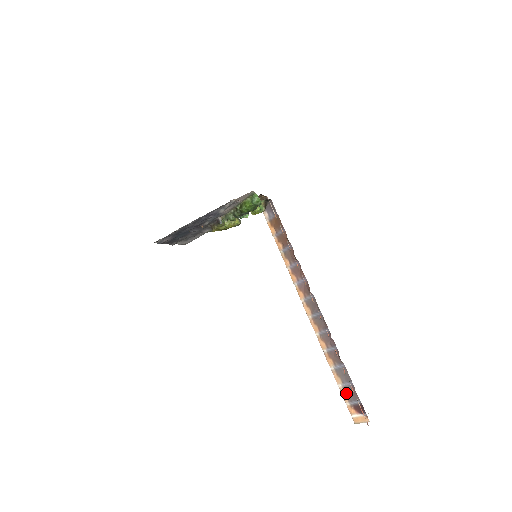
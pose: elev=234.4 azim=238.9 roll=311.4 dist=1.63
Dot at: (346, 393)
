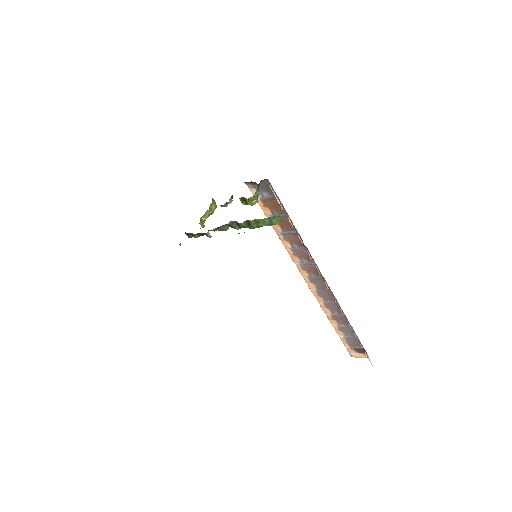
Dot at: (347, 341)
